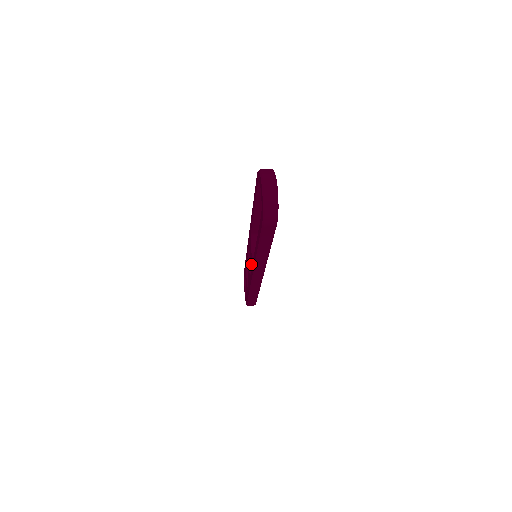
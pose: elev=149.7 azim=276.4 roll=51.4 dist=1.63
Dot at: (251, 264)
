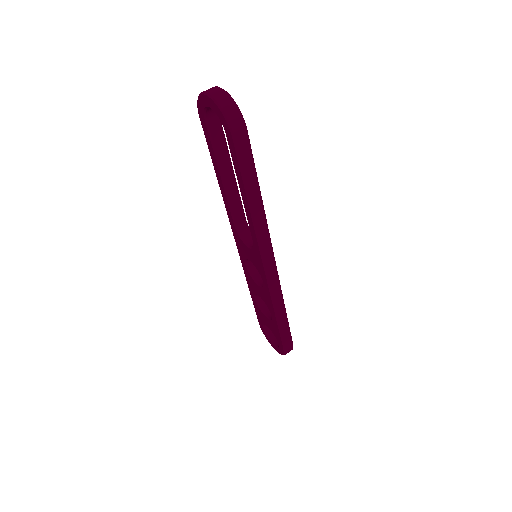
Dot at: (255, 262)
